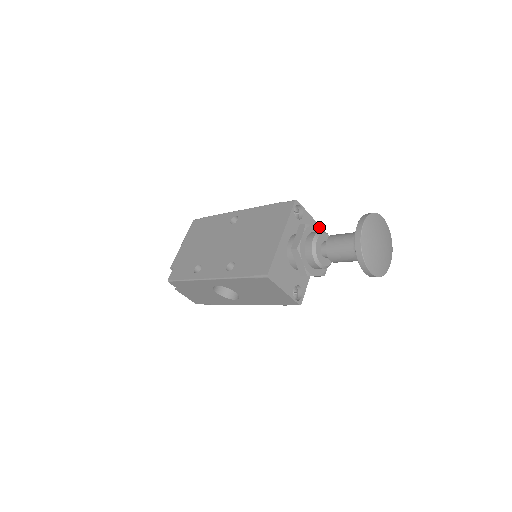
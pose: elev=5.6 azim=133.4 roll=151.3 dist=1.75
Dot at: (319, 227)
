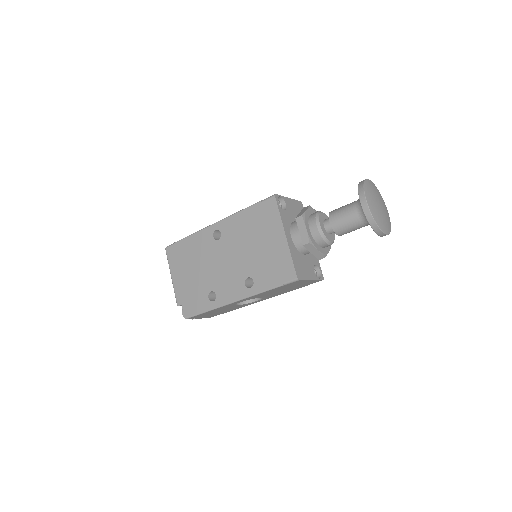
Dot at: (309, 209)
